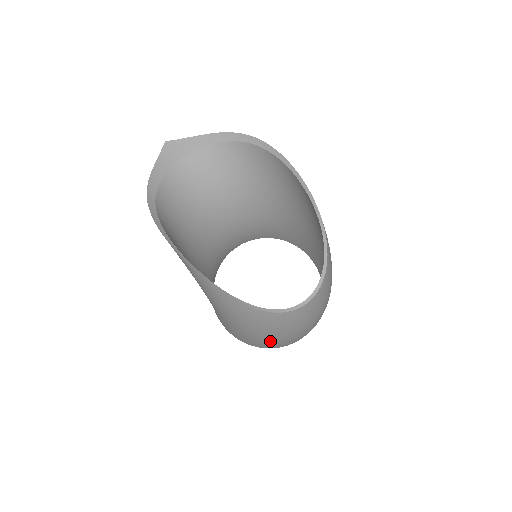
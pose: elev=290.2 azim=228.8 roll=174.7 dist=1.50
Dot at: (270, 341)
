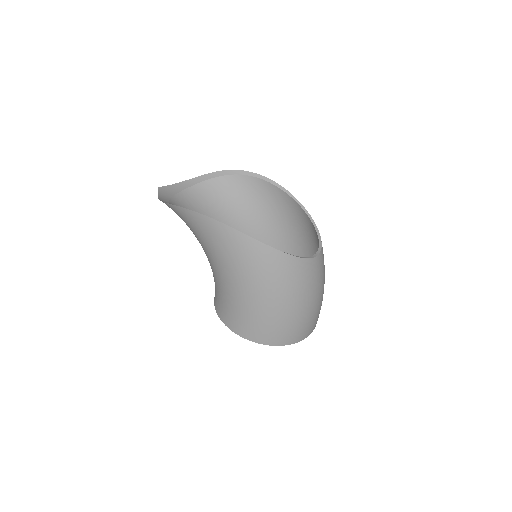
Dot at: (296, 315)
